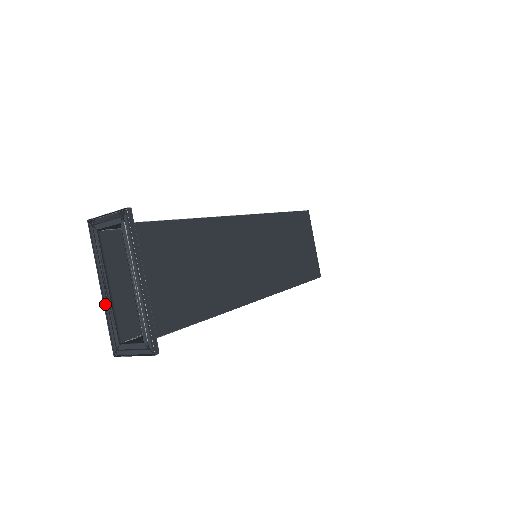
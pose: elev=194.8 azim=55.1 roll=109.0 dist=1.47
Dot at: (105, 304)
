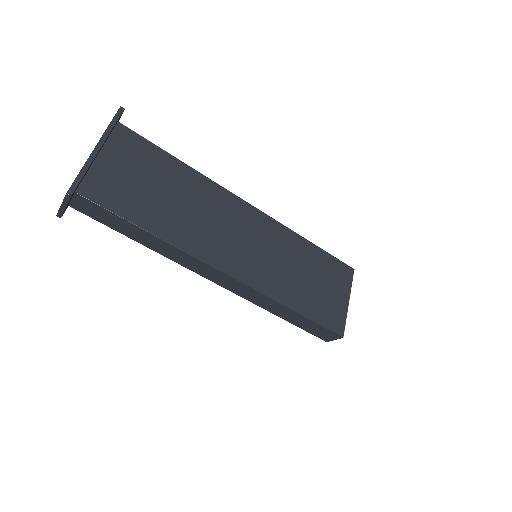
Dot at: occluded
